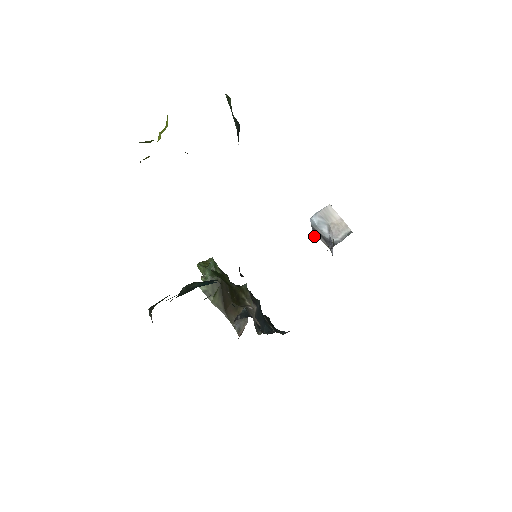
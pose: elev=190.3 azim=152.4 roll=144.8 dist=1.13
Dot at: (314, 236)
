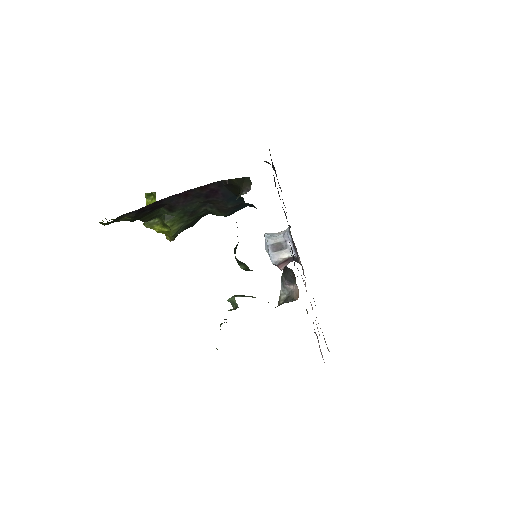
Dot at: (273, 261)
